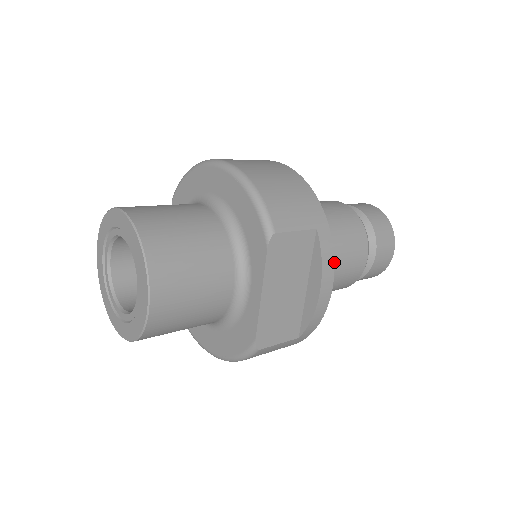
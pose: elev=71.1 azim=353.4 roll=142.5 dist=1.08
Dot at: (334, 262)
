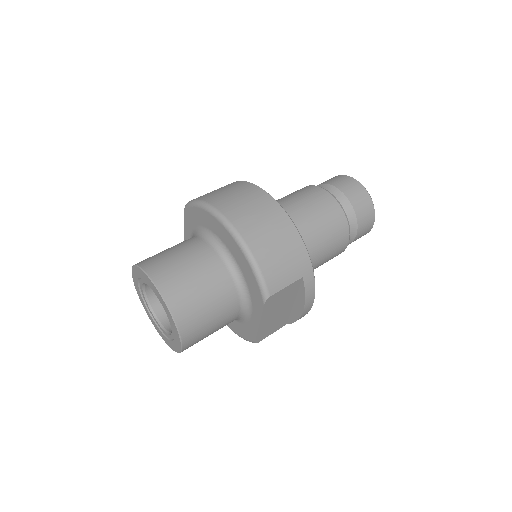
Dot at: (318, 261)
